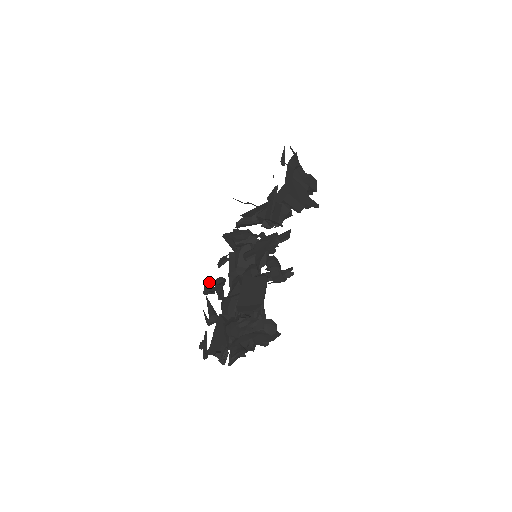
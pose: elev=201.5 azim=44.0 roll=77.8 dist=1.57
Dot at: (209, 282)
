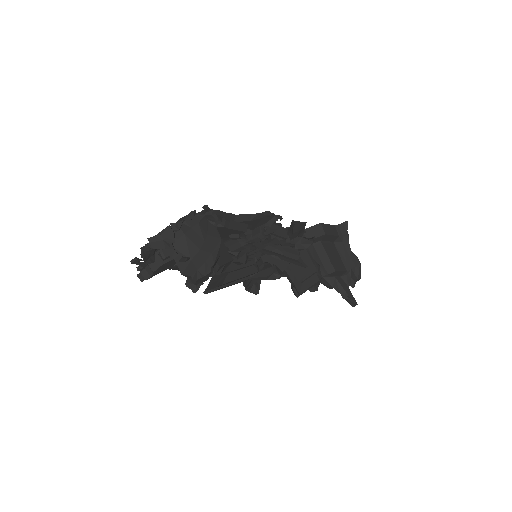
Dot at: occluded
